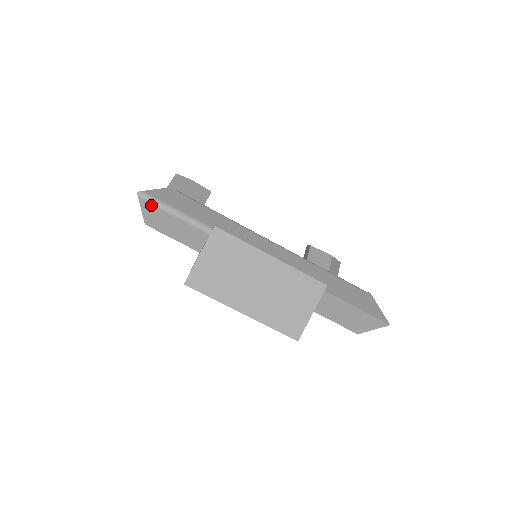
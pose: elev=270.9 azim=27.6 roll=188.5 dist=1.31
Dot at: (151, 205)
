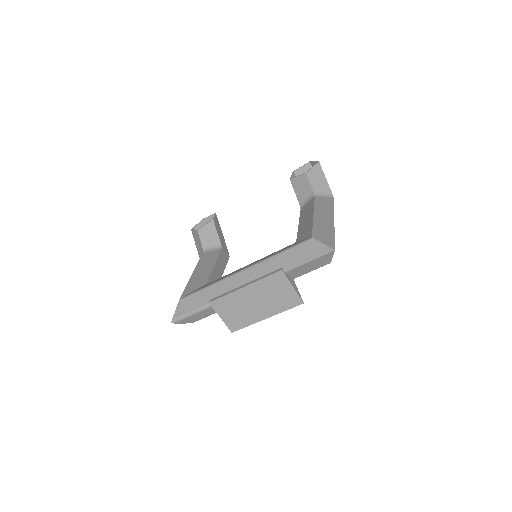
Dot at: (181, 321)
